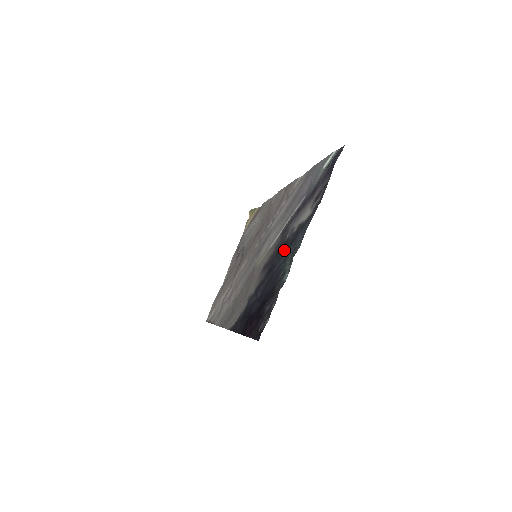
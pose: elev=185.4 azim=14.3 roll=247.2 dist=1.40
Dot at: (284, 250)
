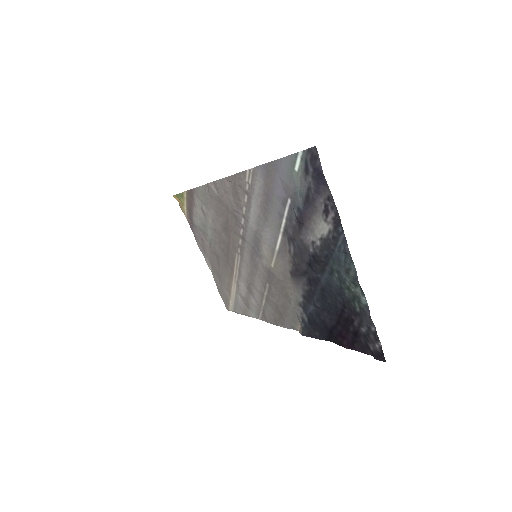
Dot at: (321, 265)
